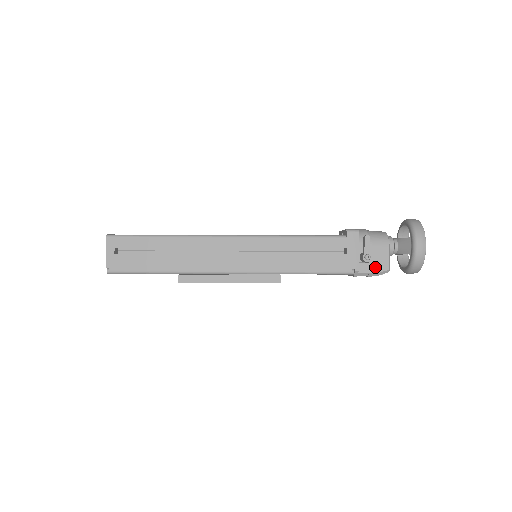
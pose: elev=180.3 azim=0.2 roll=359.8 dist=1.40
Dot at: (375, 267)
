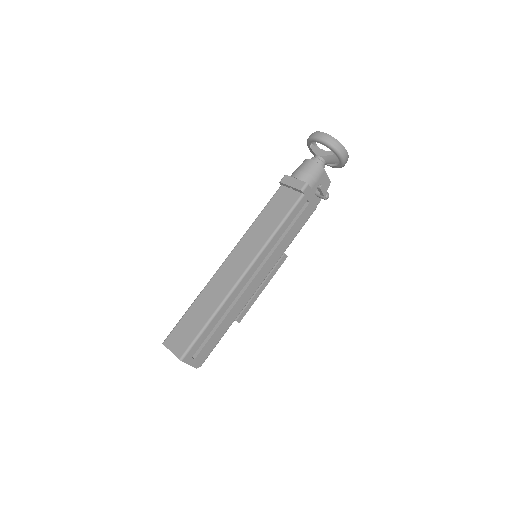
Dot at: occluded
